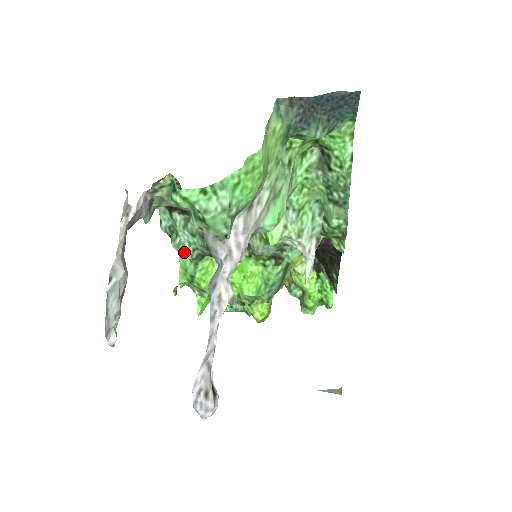
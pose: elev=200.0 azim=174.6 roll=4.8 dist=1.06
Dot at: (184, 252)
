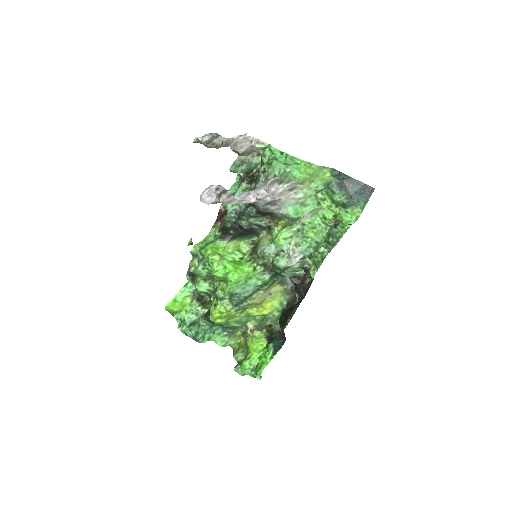
Dot at: occluded
